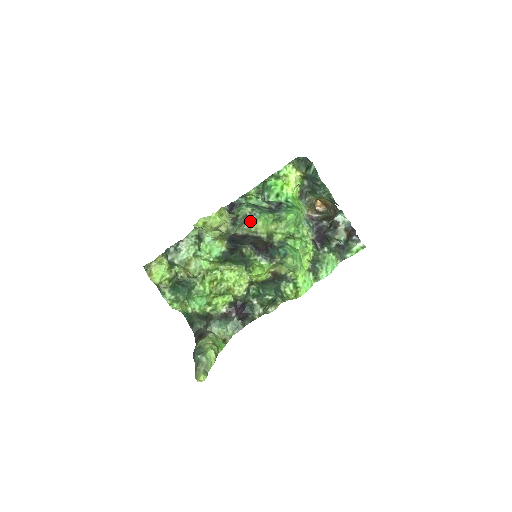
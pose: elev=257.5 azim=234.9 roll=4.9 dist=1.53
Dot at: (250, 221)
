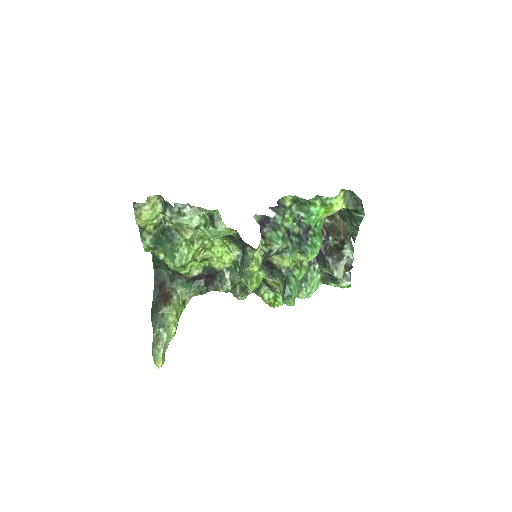
Dot at: (277, 255)
